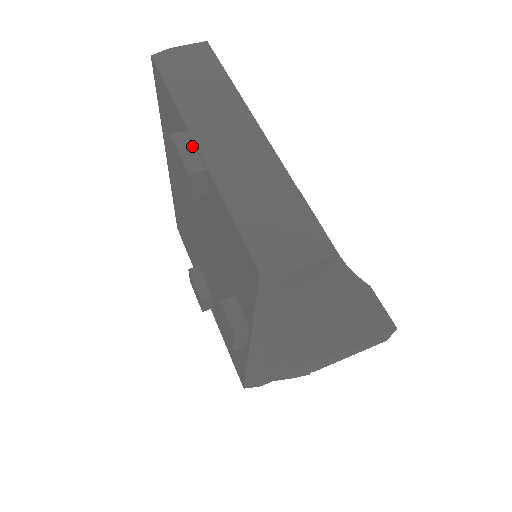
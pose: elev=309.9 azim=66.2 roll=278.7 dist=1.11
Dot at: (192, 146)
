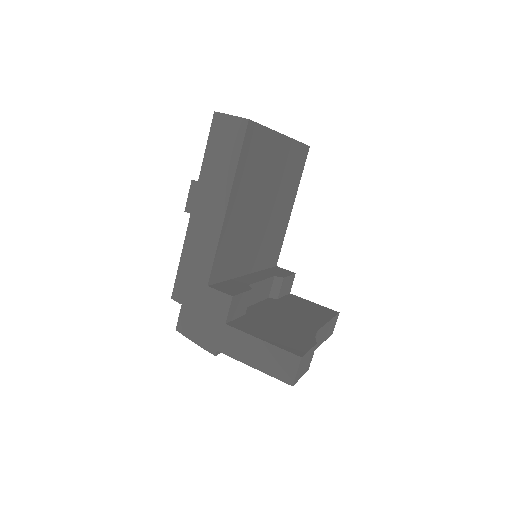
Dot at: occluded
